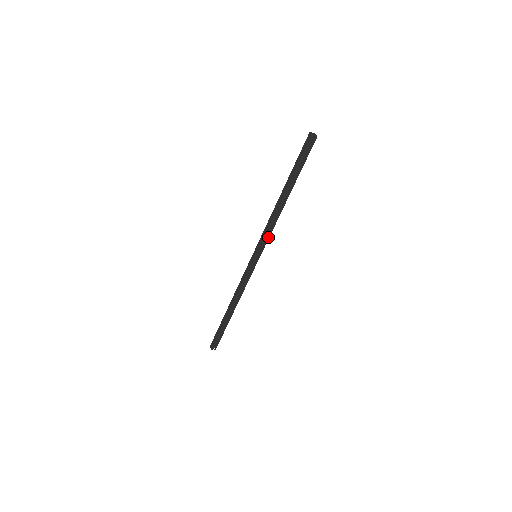
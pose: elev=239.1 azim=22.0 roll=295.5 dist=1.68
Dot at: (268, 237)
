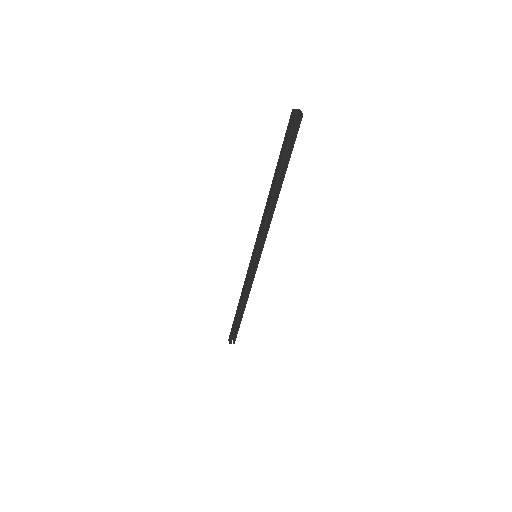
Dot at: (265, 236)
